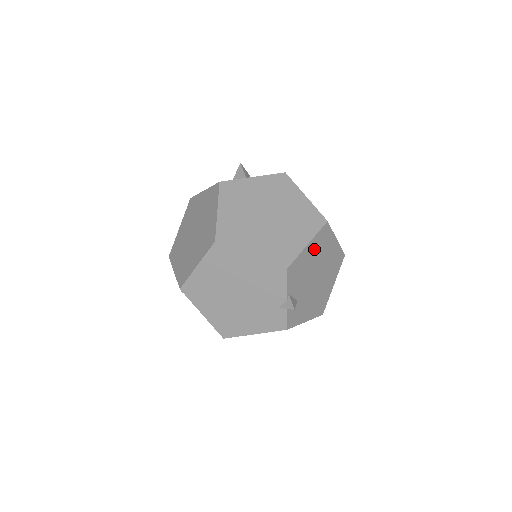
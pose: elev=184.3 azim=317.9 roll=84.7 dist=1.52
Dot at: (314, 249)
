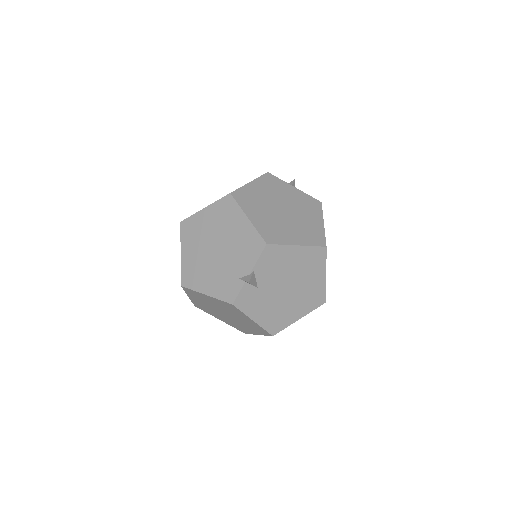
Dot at: (300, 258)
